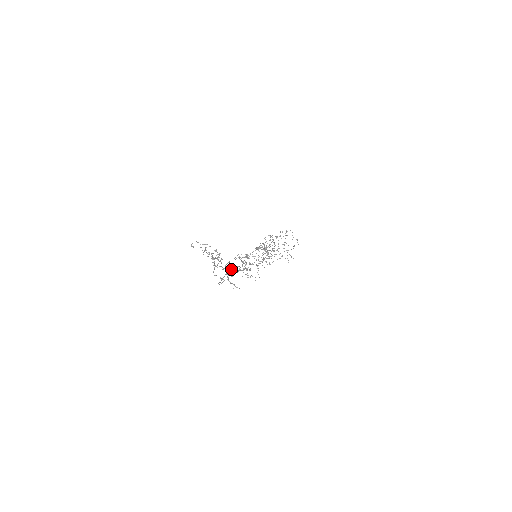
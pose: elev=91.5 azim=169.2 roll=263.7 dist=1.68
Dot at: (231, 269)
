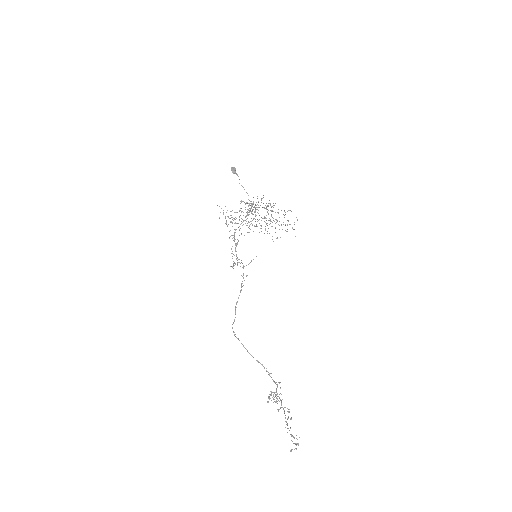
Dot at: (281, 394)
